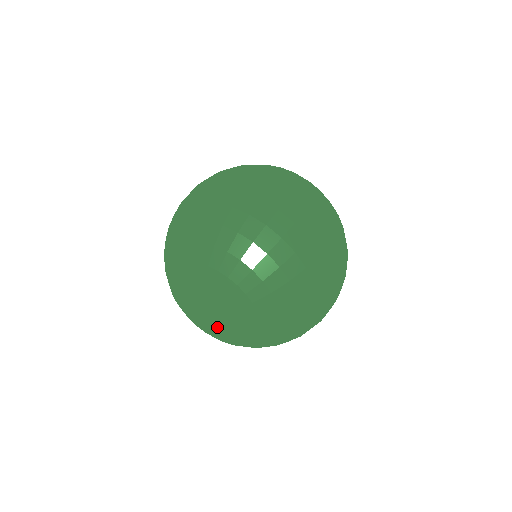
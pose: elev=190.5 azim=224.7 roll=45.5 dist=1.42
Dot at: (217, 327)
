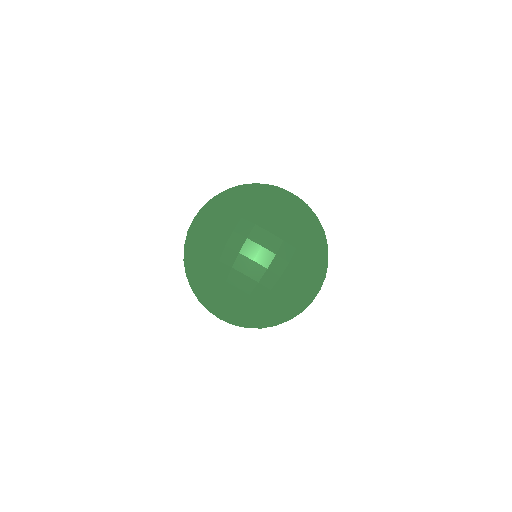
Dot at: occluded
